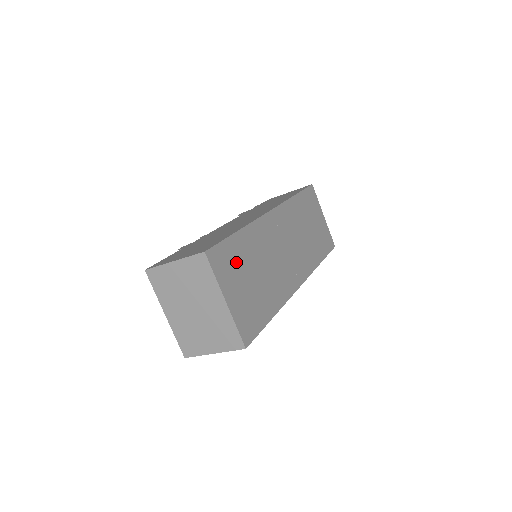
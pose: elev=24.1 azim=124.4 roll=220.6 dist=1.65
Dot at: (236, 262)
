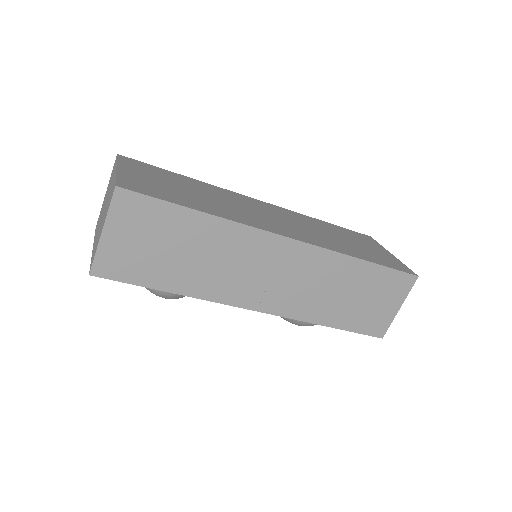
Dot at: (161, 175)
